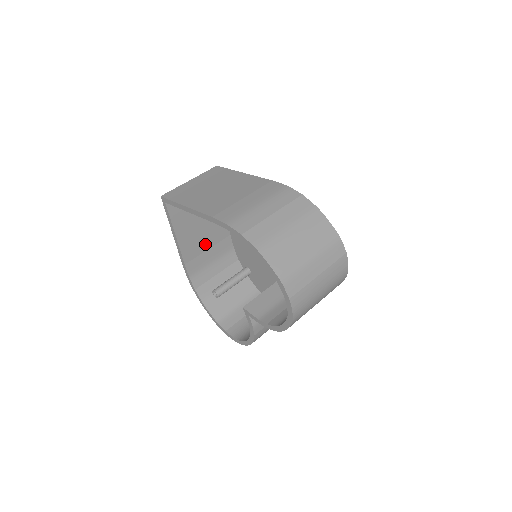
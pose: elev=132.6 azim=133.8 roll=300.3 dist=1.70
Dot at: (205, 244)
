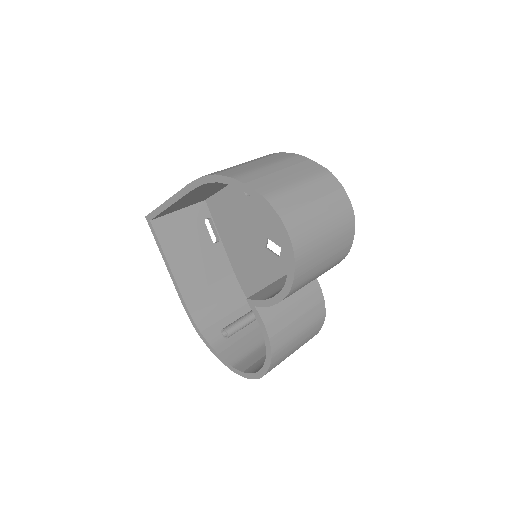
Dot at: (205, 278)
